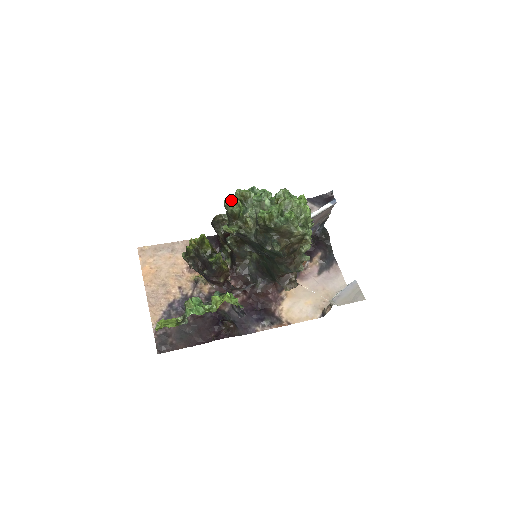
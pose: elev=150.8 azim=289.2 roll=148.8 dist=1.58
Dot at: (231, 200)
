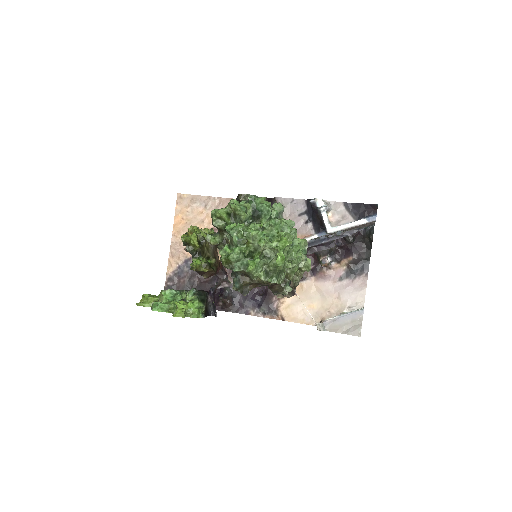
Dot at: (215, 214)
